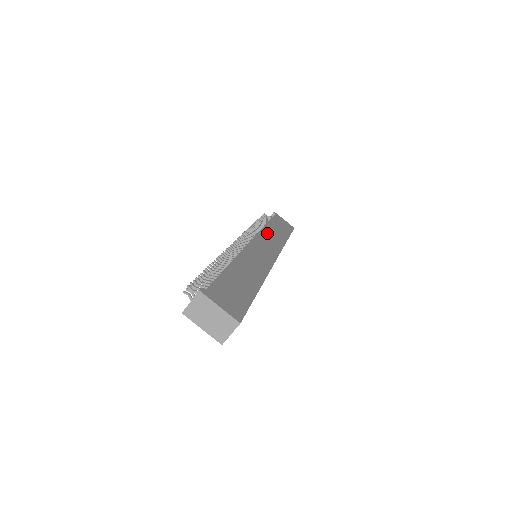
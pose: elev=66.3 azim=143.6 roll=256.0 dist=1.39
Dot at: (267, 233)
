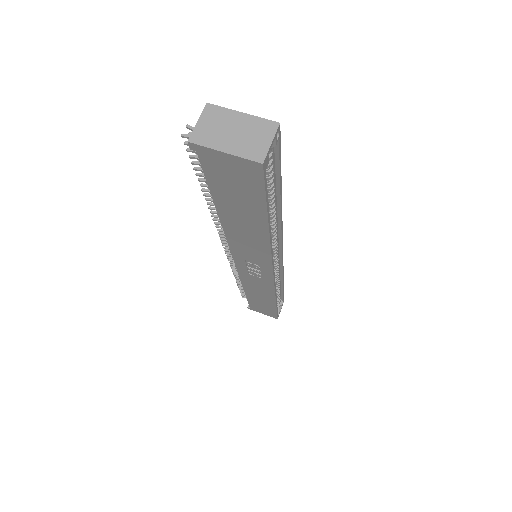
Dot at: occluded
